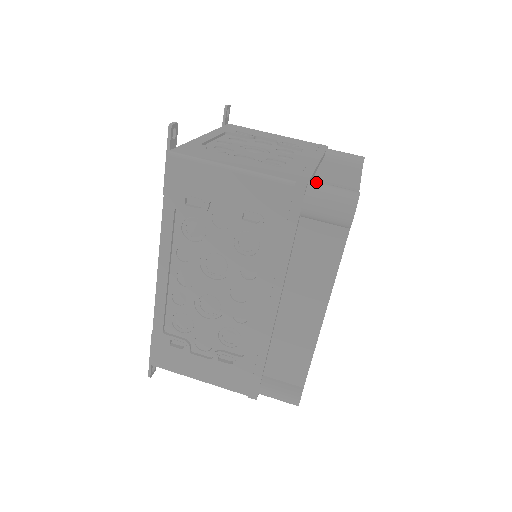
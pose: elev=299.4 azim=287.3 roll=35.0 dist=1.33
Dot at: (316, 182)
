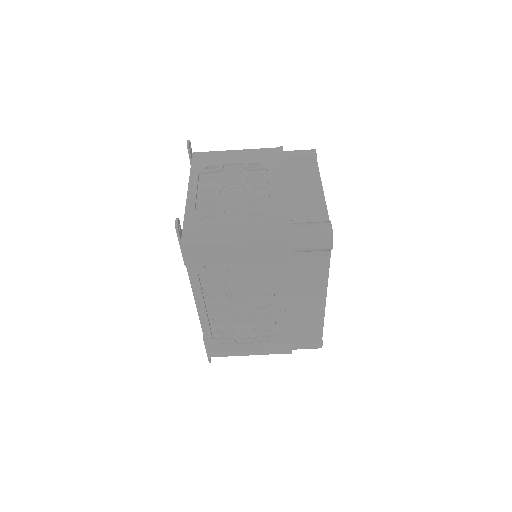
Dot at: (298, 227)
